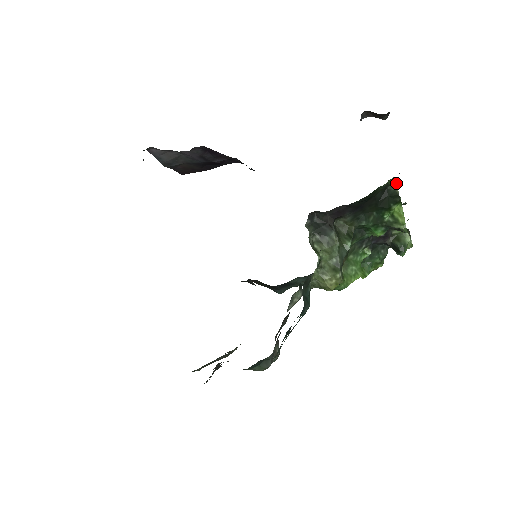
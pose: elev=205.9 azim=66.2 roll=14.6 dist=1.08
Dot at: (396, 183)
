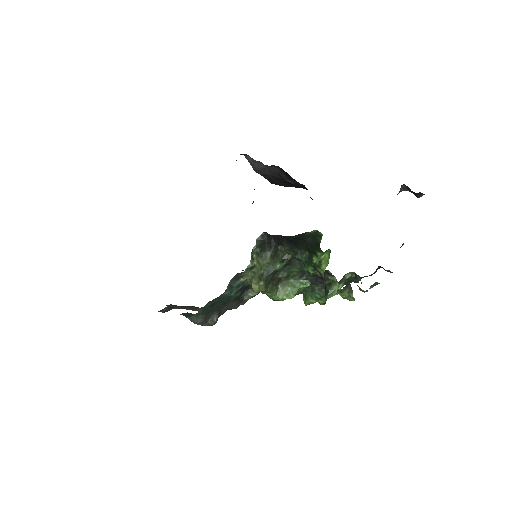
Dot at: occluded
